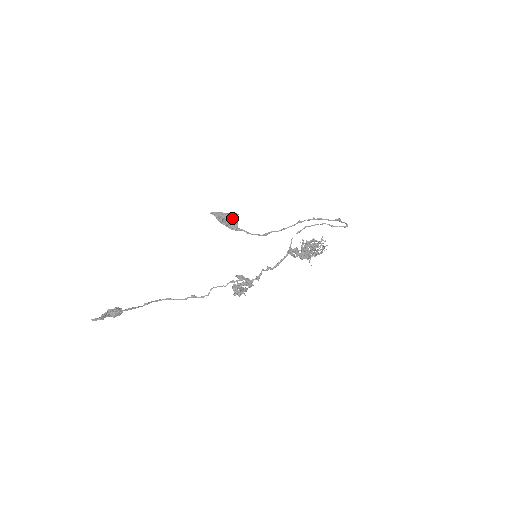
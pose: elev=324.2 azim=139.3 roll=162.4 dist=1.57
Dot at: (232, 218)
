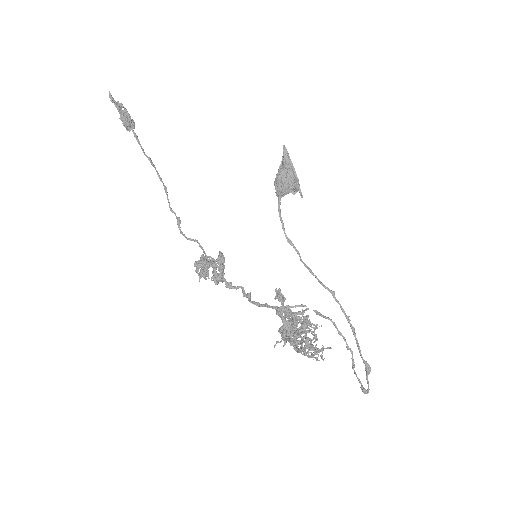
Dot at: (291, 180)
